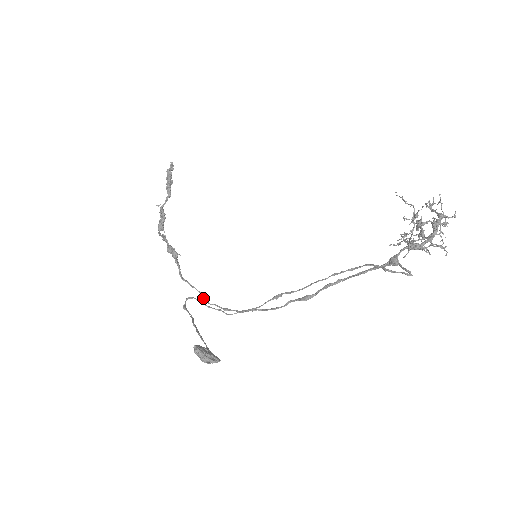
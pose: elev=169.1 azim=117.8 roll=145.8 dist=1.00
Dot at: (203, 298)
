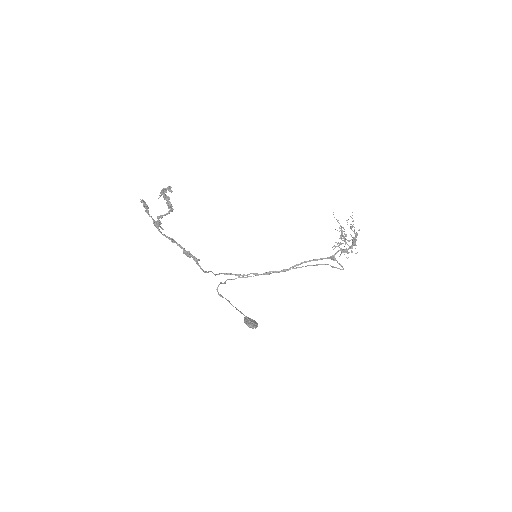
Dot at: occluded
